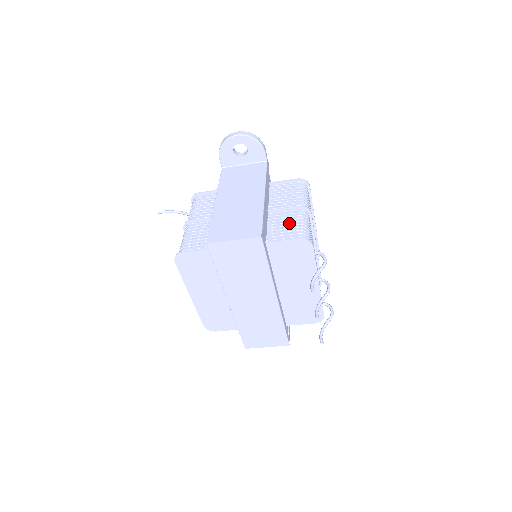
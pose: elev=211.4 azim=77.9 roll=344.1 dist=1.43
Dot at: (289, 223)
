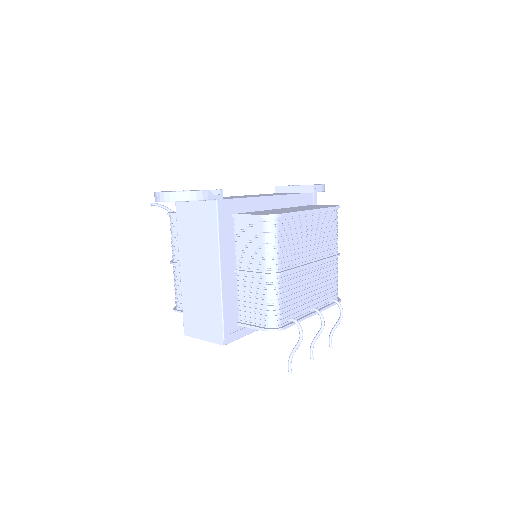
Dot at: (256, 297)
